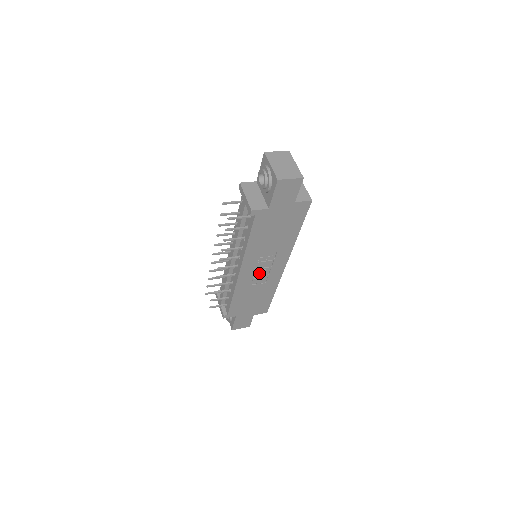
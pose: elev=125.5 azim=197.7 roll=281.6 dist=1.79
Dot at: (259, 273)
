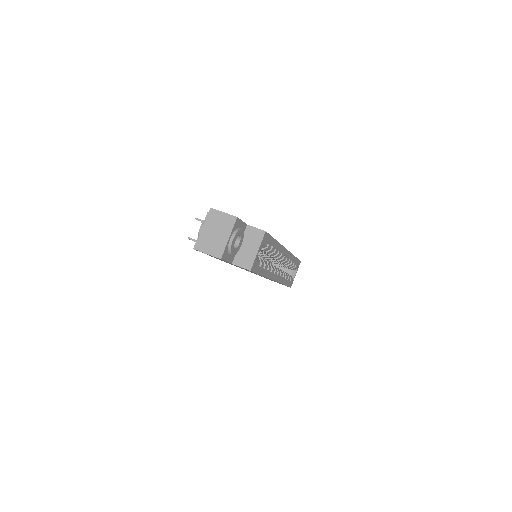
Dot at: occluded
